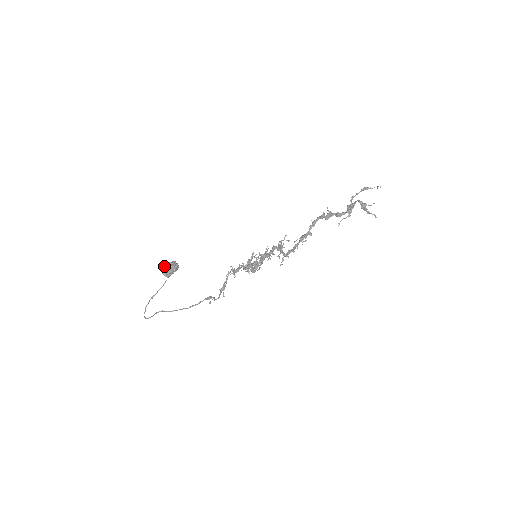
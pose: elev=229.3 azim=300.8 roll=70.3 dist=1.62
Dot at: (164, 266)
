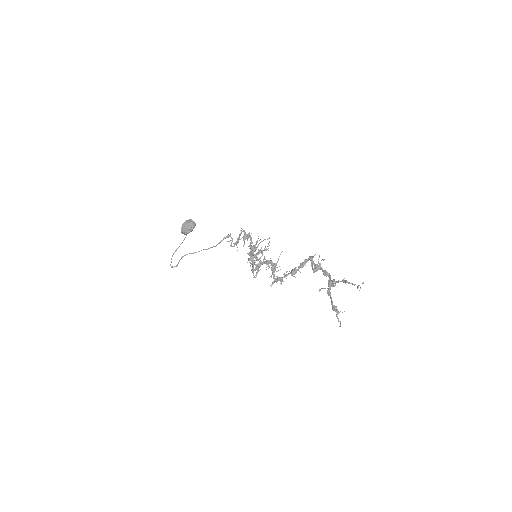
Dot at: (182, 228)
